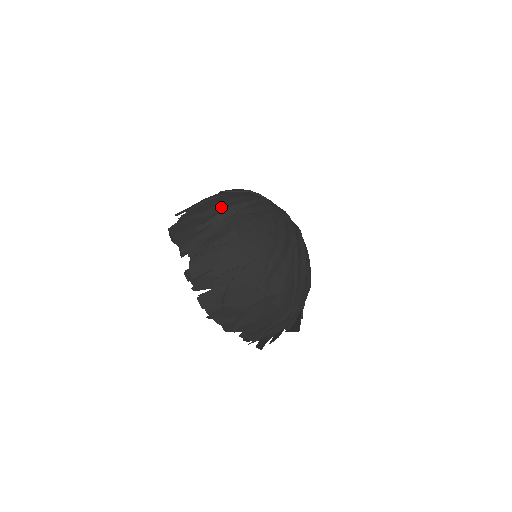
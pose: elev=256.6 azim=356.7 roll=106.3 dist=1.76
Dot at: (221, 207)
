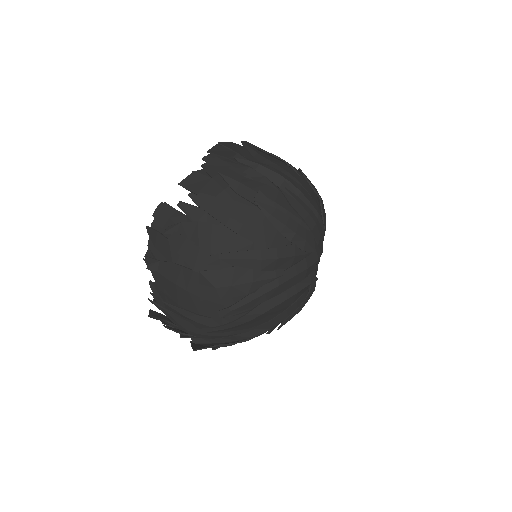
Dot at: (278, 169)
